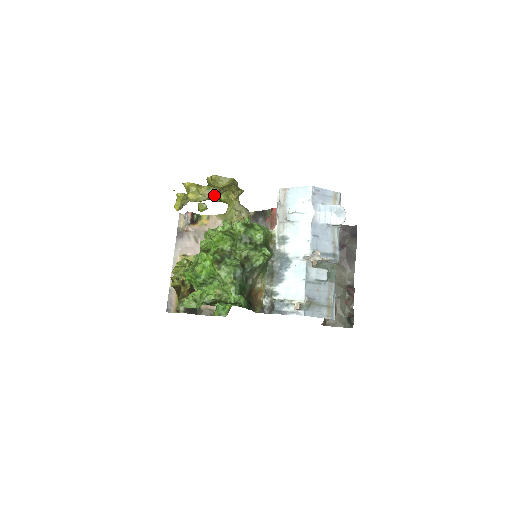
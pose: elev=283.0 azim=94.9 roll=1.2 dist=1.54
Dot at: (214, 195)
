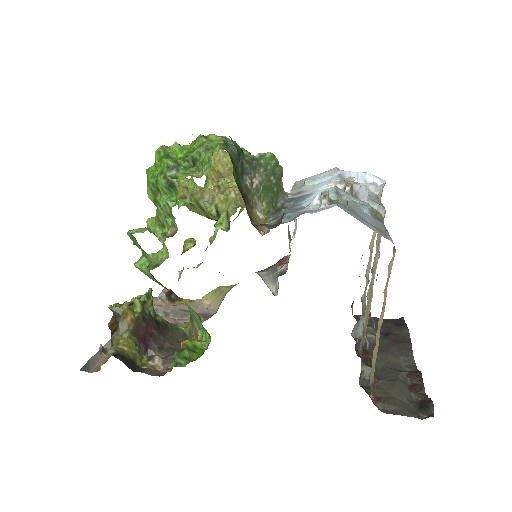
Dot at: (210, 195)
